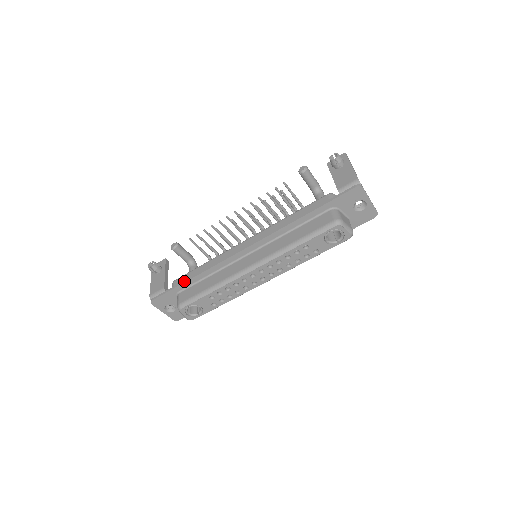
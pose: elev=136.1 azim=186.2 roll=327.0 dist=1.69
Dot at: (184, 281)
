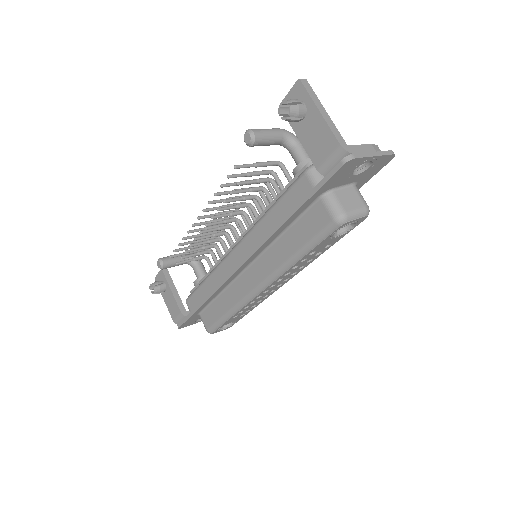
Dot at: (196, 308)
